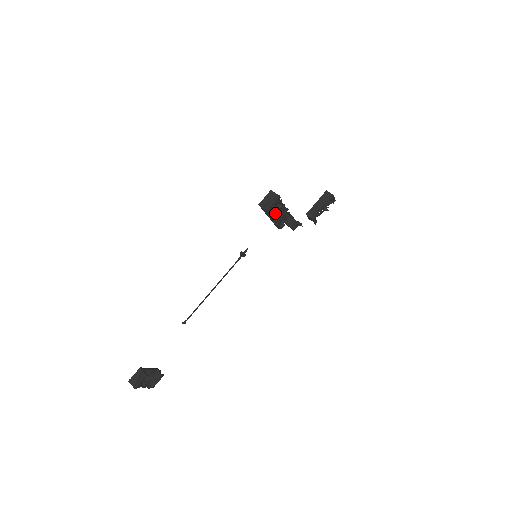
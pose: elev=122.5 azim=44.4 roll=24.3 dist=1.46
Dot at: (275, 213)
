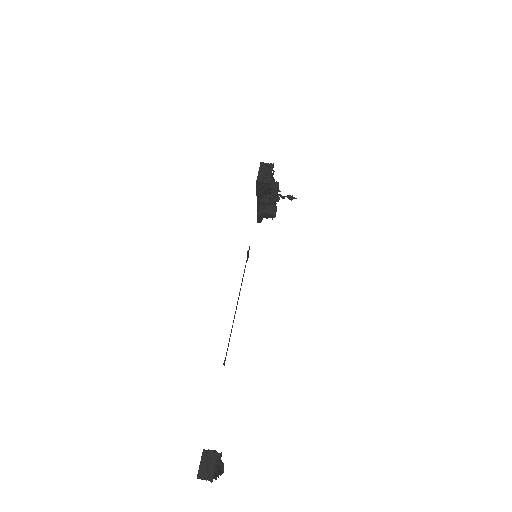
Dot at: (270, 189)
